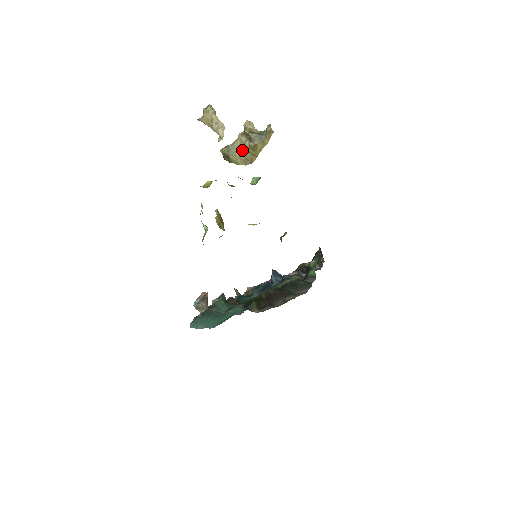
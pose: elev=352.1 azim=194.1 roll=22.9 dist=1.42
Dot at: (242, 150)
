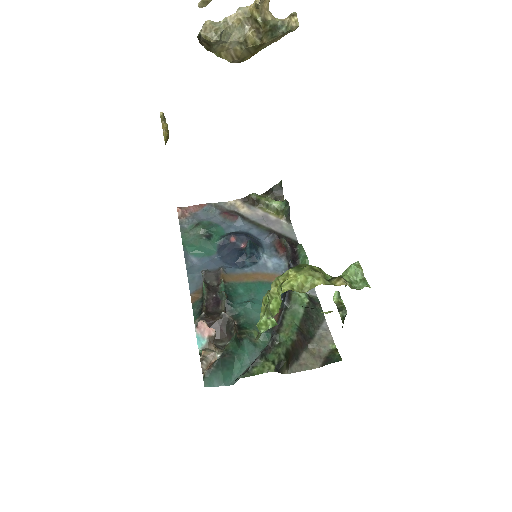
Dot at: (238, 42)
